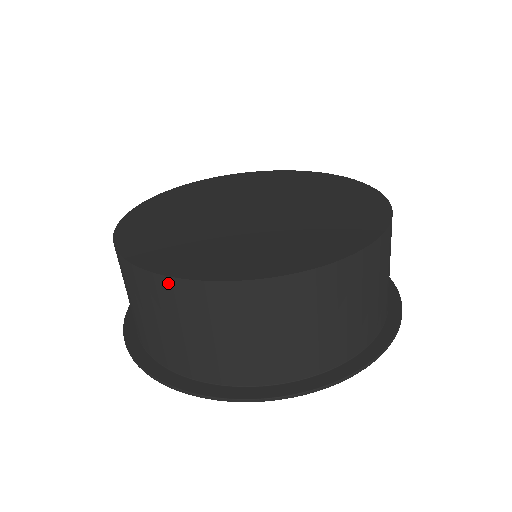
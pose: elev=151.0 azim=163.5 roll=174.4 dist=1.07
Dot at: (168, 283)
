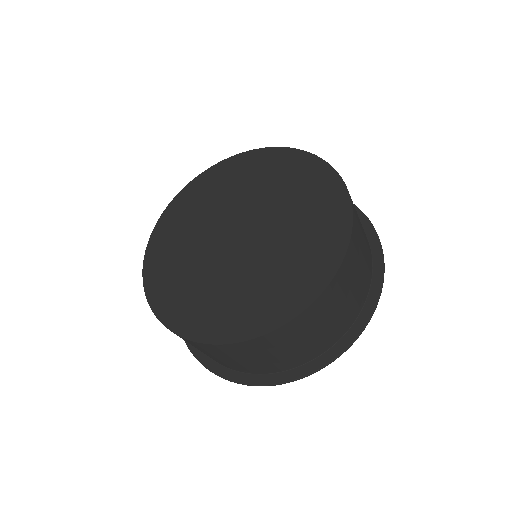
Dot at: (212, 346)
